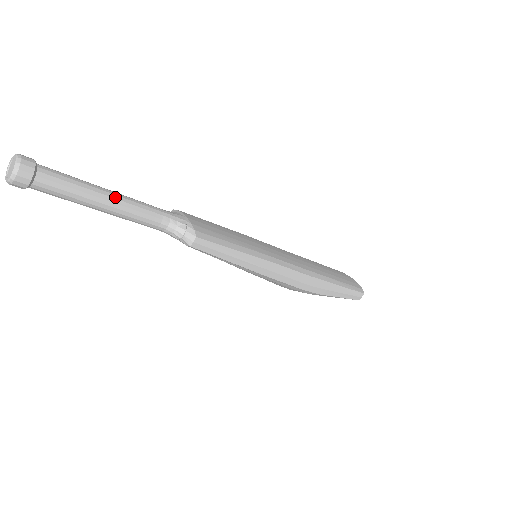
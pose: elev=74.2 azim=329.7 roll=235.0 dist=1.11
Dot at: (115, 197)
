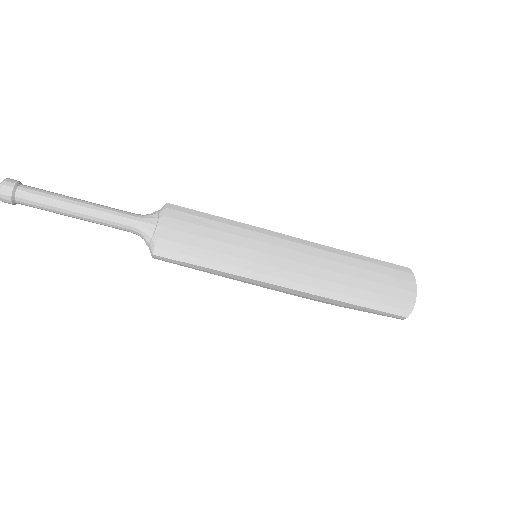
Dot at: (83, 212)
